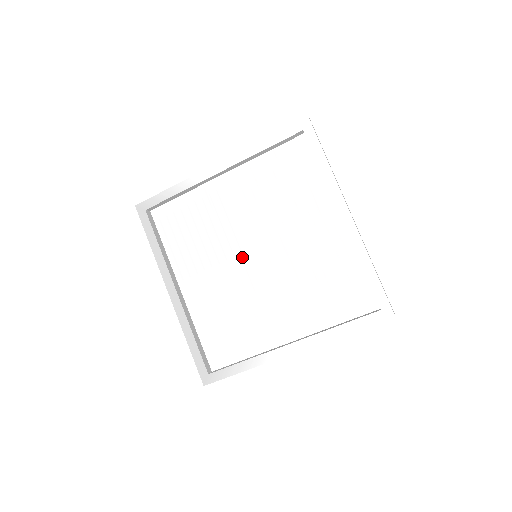
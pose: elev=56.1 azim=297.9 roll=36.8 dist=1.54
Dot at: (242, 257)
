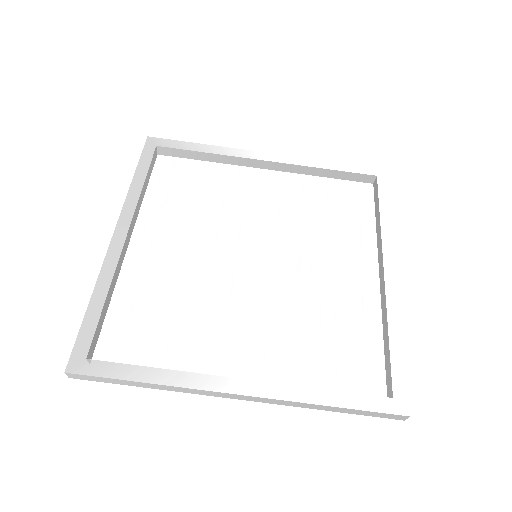
Dot at: (240, 245)
